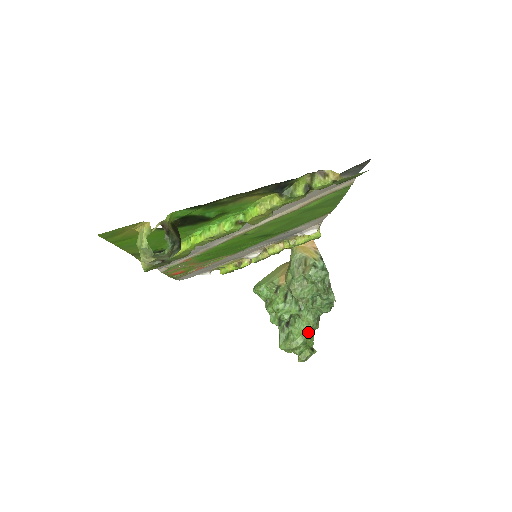
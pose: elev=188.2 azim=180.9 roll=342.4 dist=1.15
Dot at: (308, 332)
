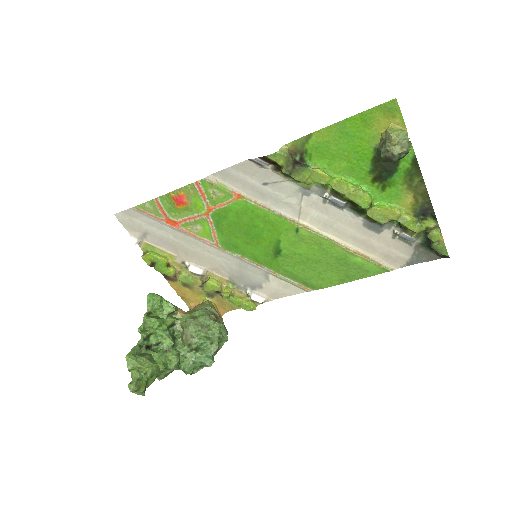
Dot at: (163, 369)
